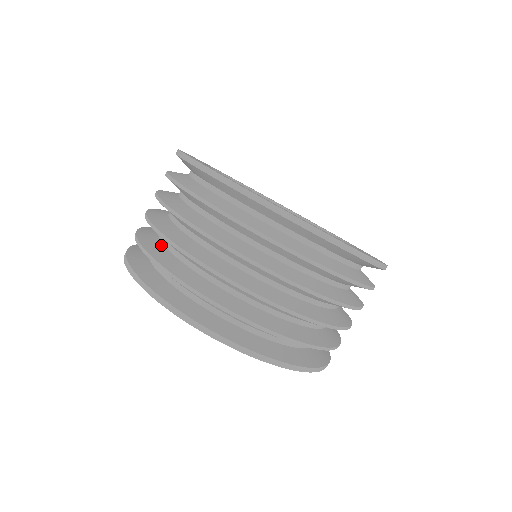
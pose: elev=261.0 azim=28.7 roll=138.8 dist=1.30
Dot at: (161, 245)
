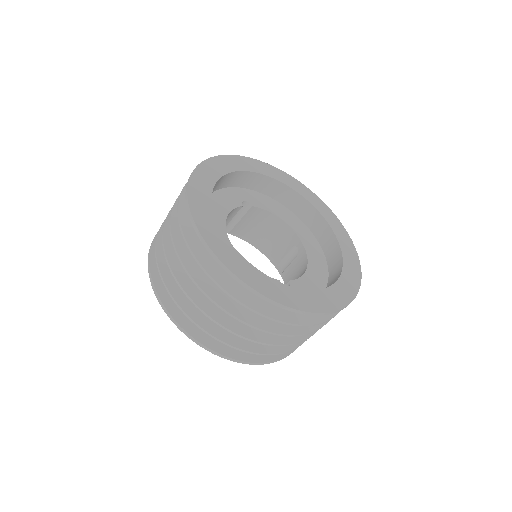
Dot at: occluded
